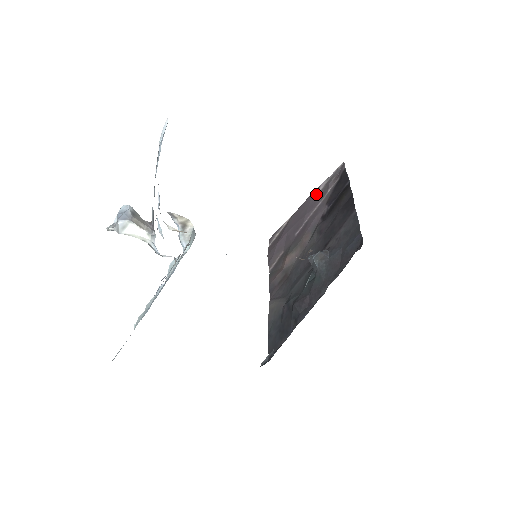
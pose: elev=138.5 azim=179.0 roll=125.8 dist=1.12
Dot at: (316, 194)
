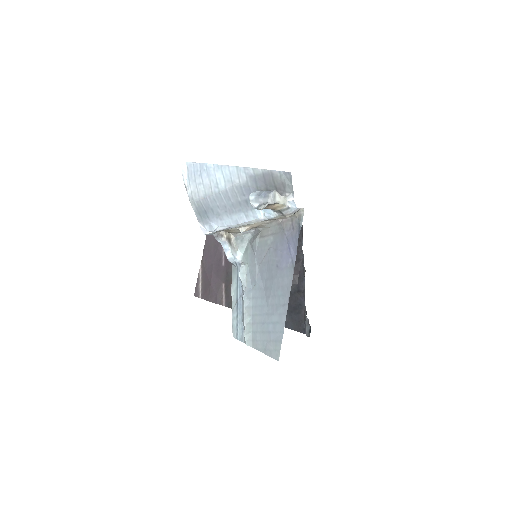
Dot at: occluded
